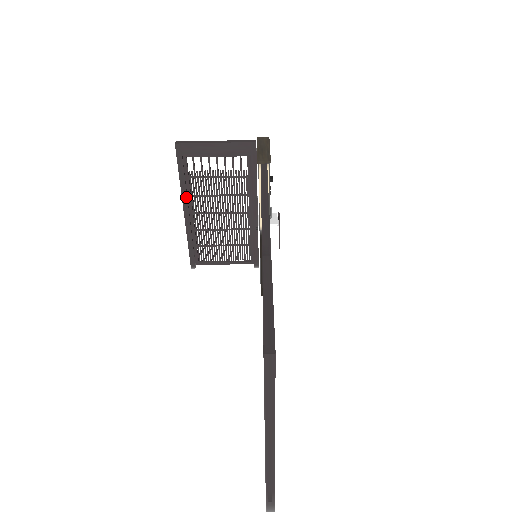
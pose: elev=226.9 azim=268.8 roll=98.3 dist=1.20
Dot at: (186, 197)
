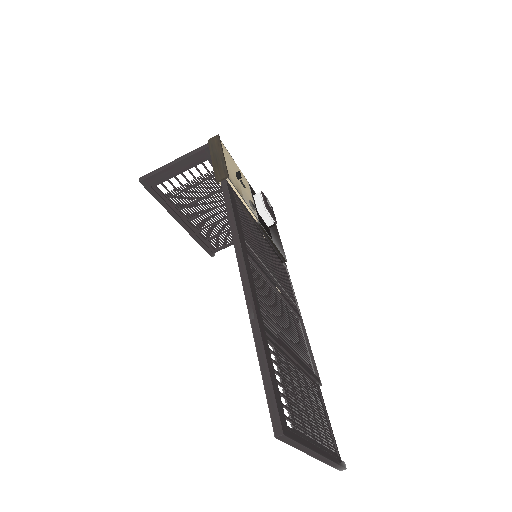
Dot at: (175, 213)
